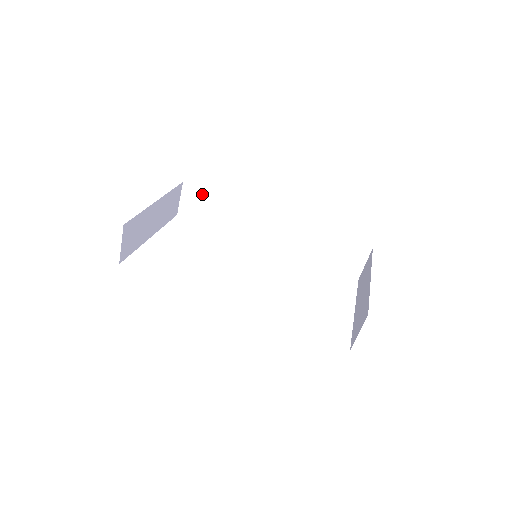
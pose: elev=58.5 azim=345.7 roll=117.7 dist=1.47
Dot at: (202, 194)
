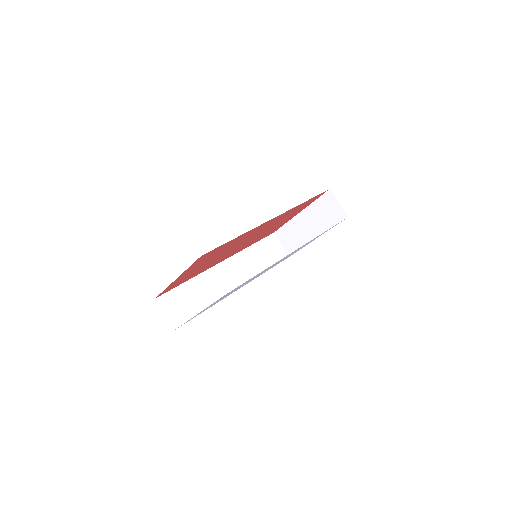
Dot at: (174, 294)
